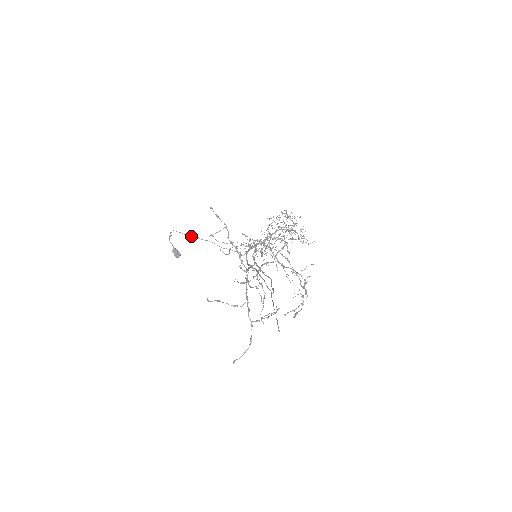
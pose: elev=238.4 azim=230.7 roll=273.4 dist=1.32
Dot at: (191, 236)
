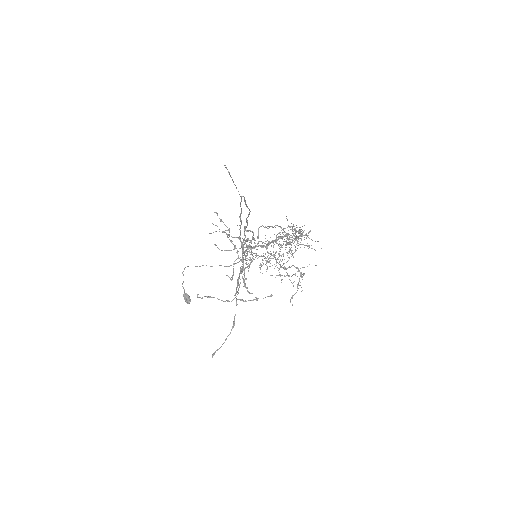
Dot at: (200, 266)
